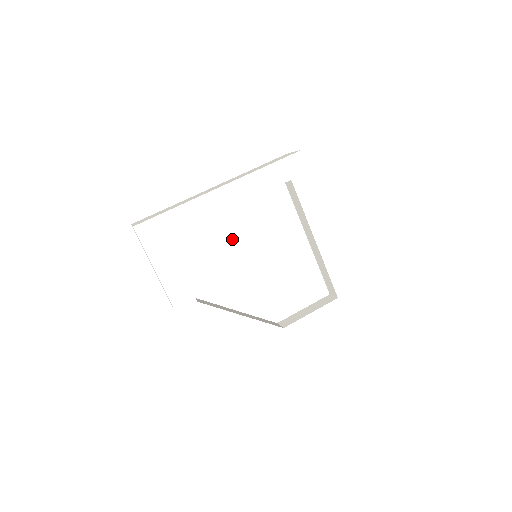
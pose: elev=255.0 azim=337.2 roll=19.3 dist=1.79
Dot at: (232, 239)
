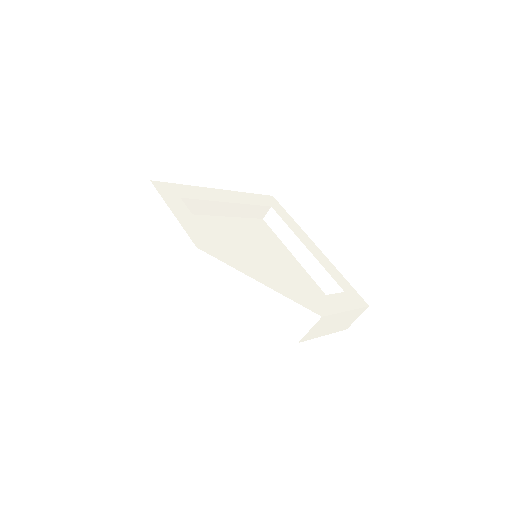
Dot at: (232, 236)
